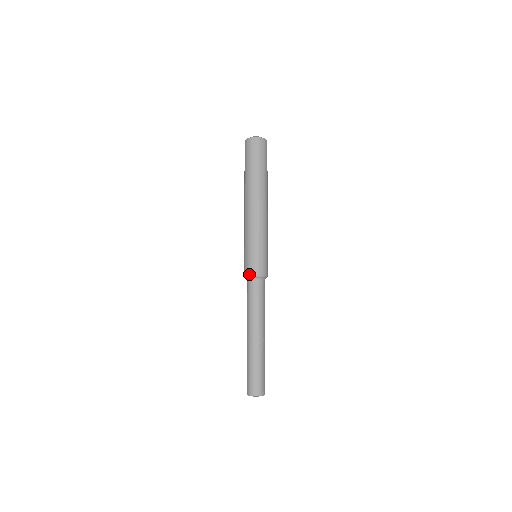
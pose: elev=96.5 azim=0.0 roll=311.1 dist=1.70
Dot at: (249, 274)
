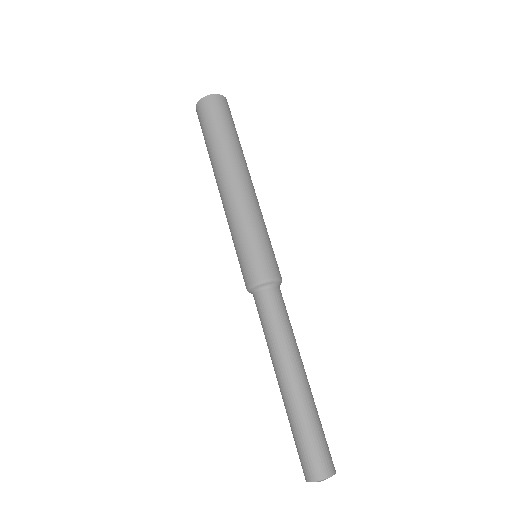
Dot at: (267, 278)
